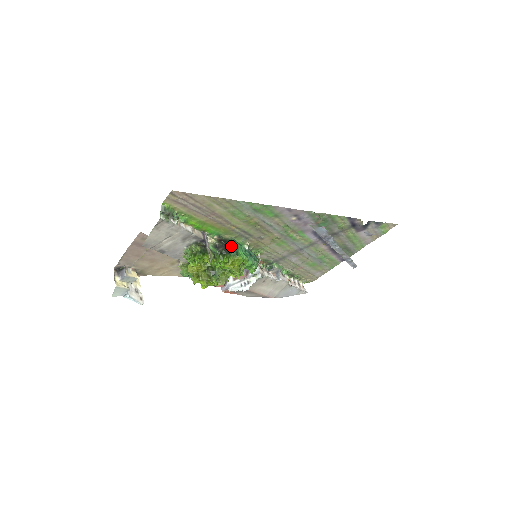
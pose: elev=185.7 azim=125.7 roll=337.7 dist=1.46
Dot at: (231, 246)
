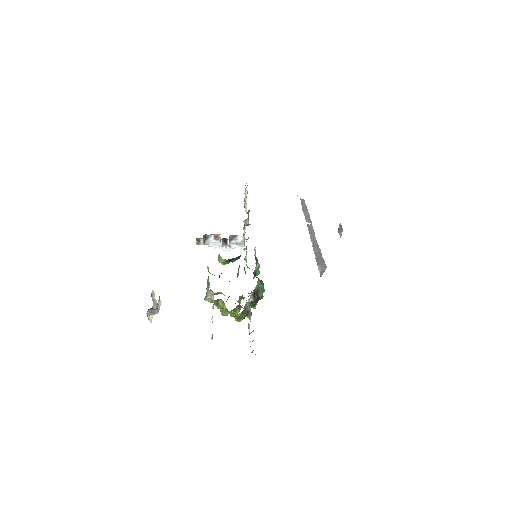
Dot at: (261, 297)
